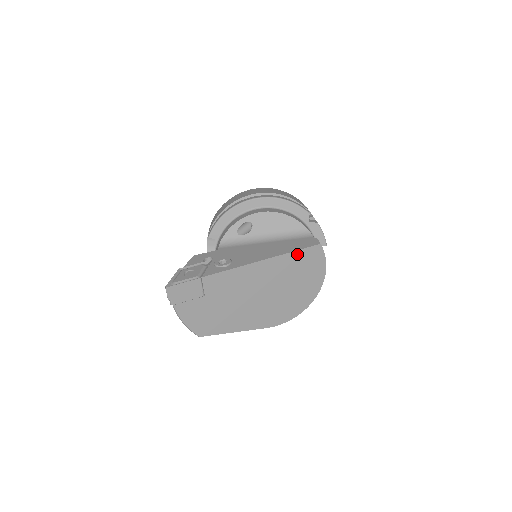
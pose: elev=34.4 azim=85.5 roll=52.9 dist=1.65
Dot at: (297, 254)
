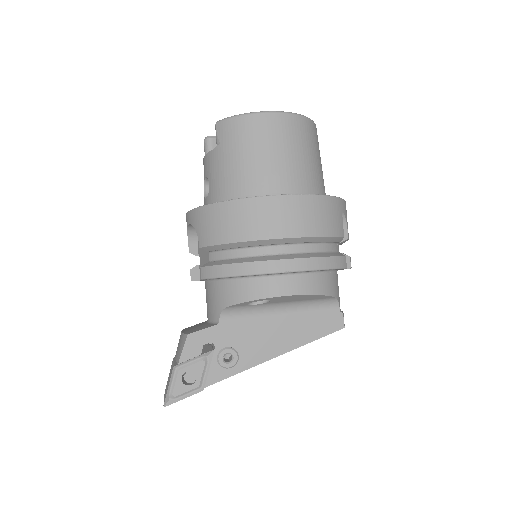
Dot at: (314, 338)
